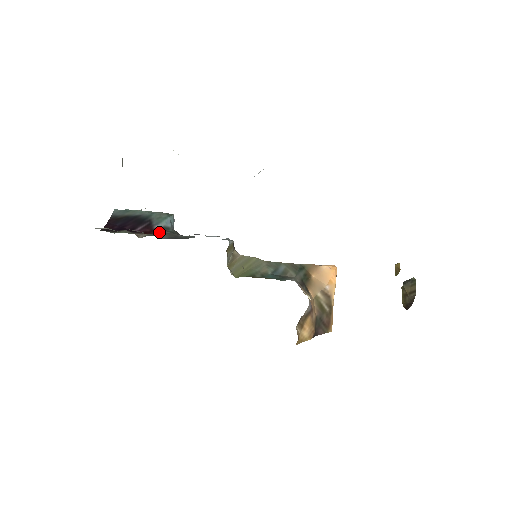
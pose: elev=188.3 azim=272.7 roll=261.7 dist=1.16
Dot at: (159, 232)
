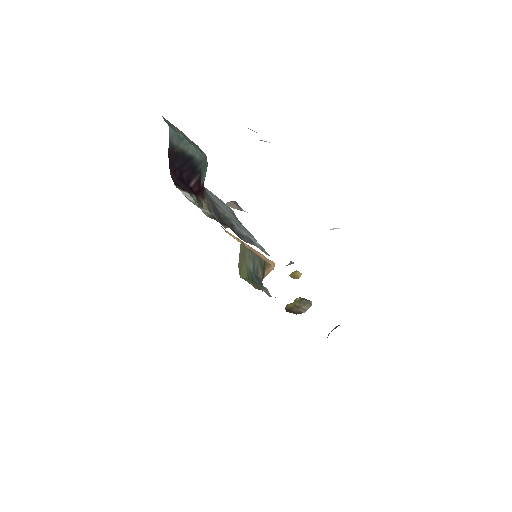
Dot at: (202, 191)
